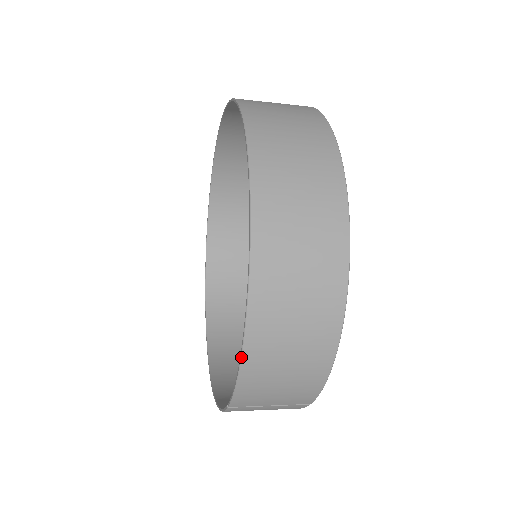
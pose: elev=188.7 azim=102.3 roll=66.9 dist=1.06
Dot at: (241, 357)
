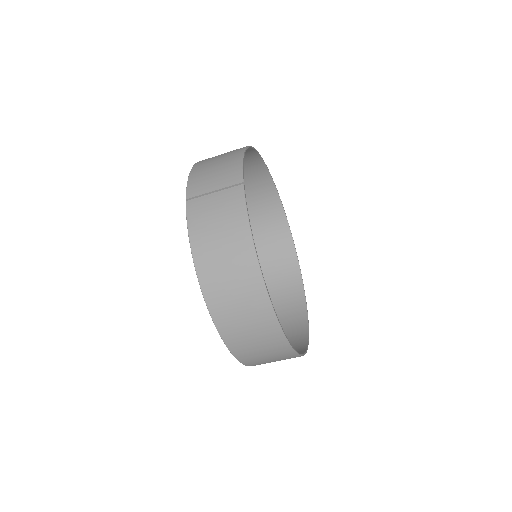
Dot at: (193, 167)
